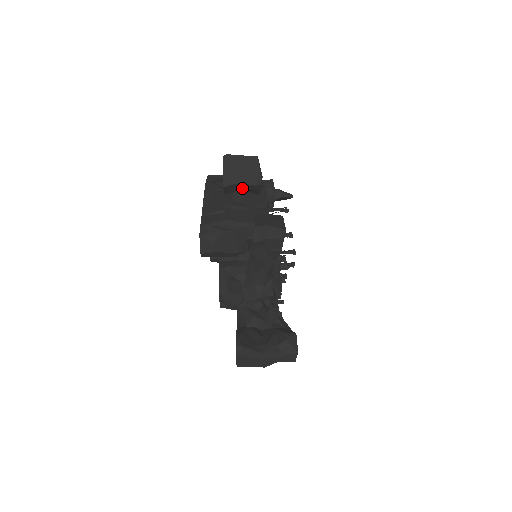
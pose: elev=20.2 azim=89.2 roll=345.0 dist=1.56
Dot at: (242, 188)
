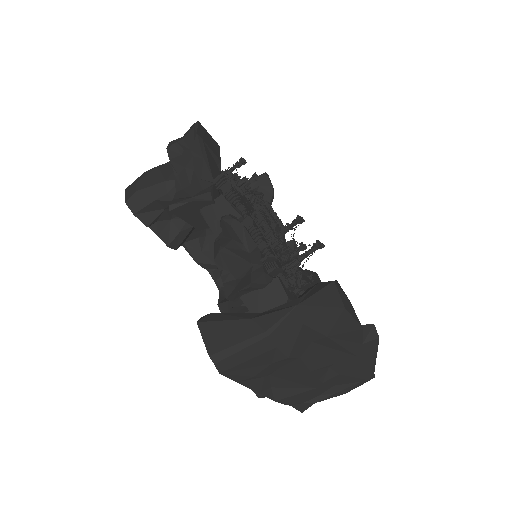
Dot at: occluded
